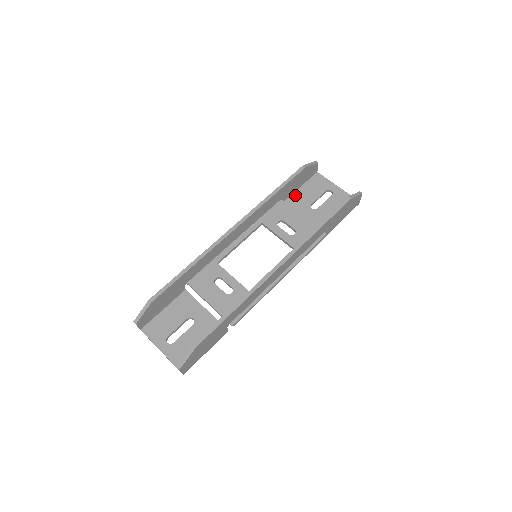
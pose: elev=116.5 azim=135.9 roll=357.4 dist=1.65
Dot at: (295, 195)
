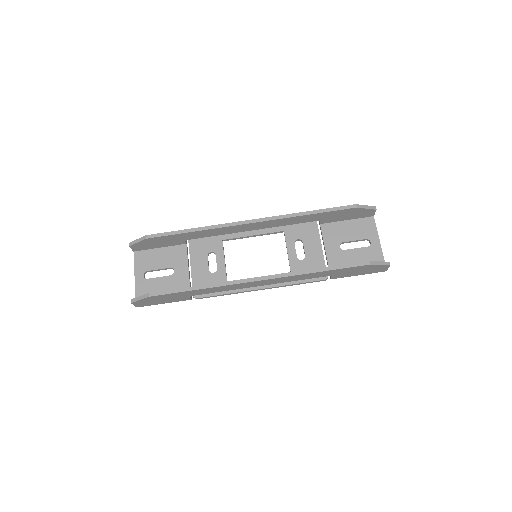
Dot at: (335, 224)
